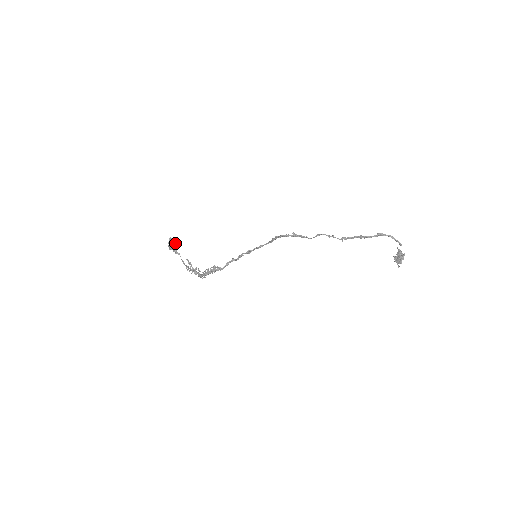
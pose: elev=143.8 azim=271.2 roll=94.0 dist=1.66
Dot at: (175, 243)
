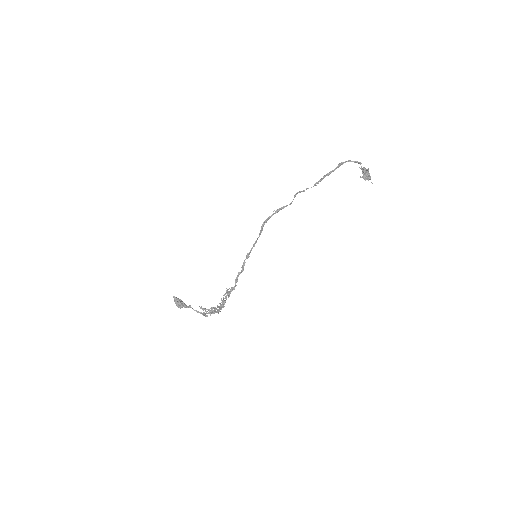
Dot at: (180, 299)
